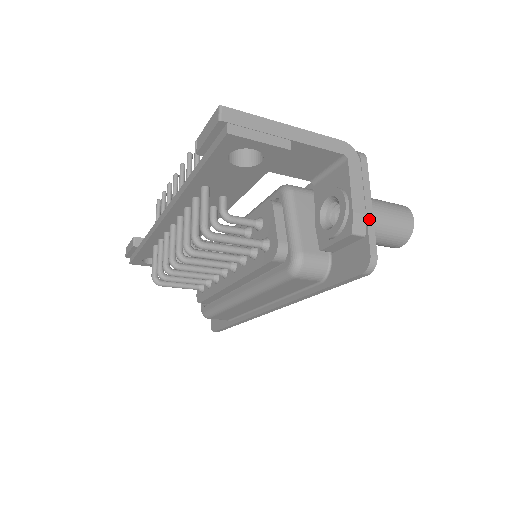
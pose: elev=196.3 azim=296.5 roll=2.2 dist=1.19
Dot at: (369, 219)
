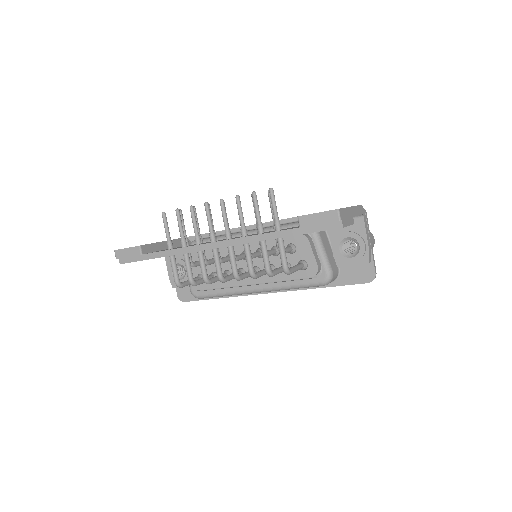
Dot at: (372, 252)
